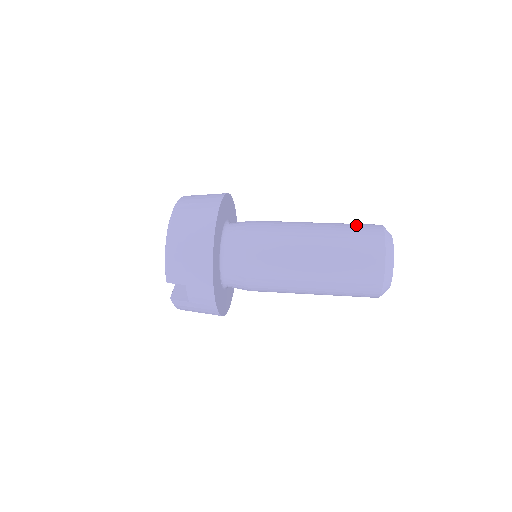
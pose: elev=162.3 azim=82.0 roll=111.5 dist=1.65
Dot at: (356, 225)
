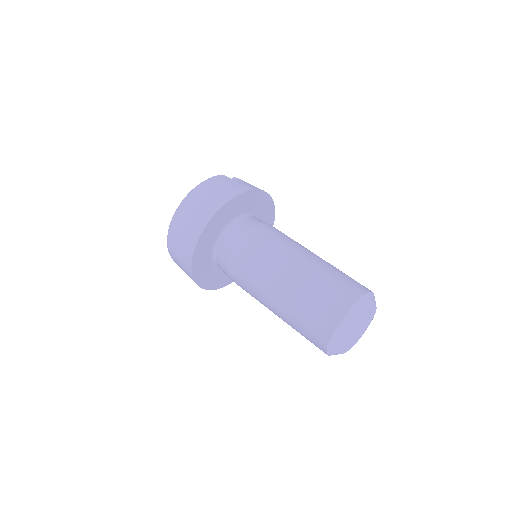
Dot at: (318, 303)
